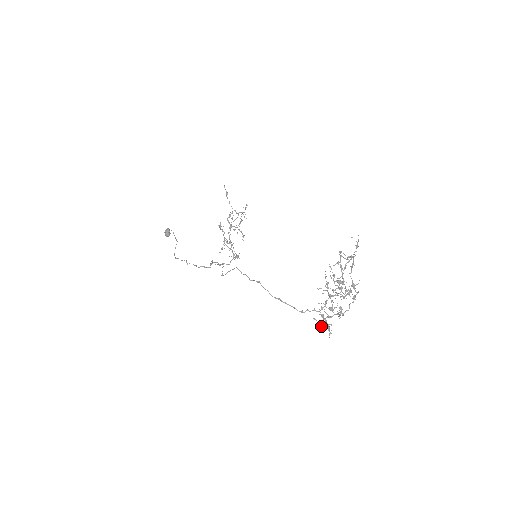
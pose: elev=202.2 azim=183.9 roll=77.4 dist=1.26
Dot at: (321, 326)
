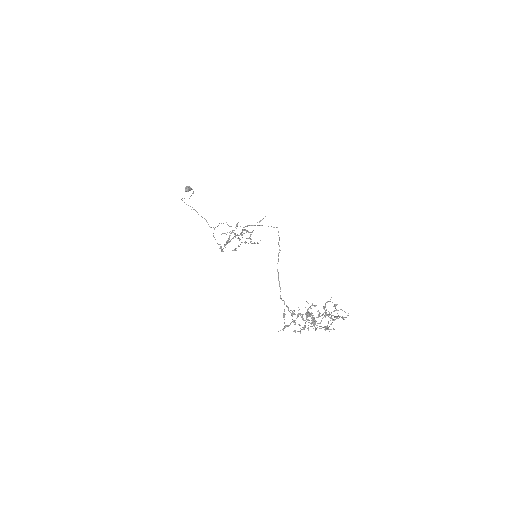
Dot at: occluded
